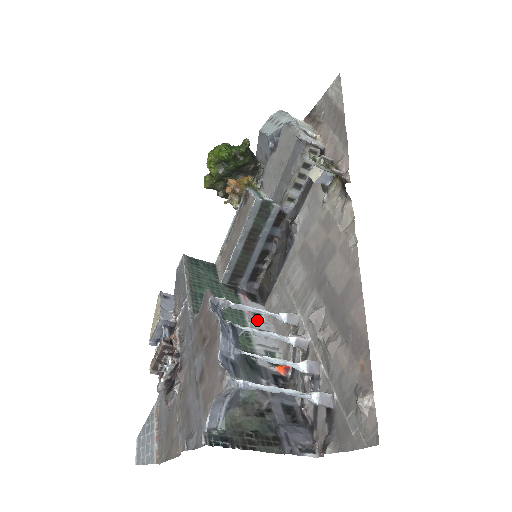
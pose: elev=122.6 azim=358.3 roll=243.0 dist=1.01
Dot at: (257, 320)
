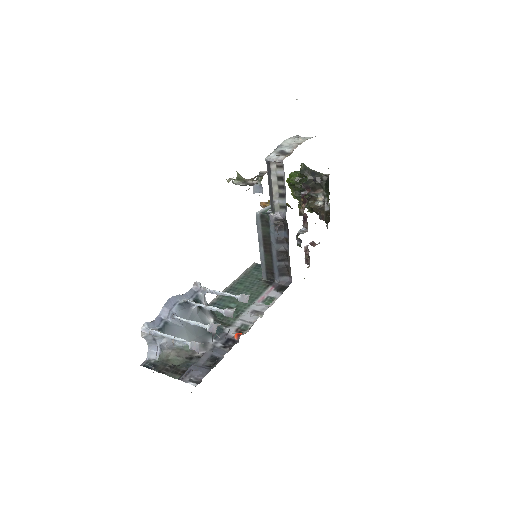
Dot at: (262, 304)
